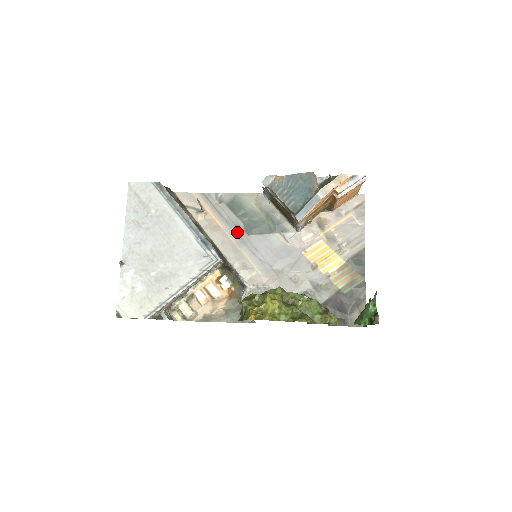
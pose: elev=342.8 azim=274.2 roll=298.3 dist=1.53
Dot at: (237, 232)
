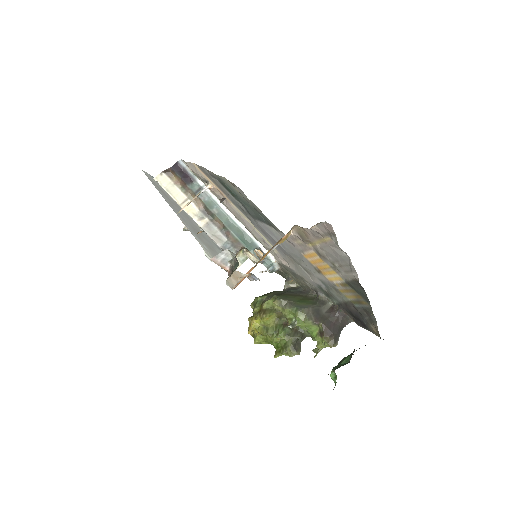
Dot at: (243, 212)
